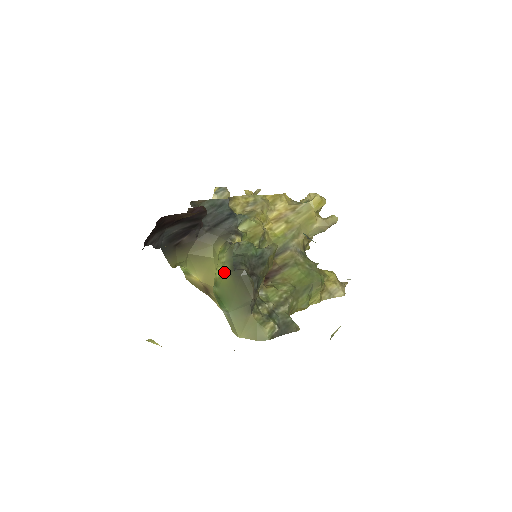
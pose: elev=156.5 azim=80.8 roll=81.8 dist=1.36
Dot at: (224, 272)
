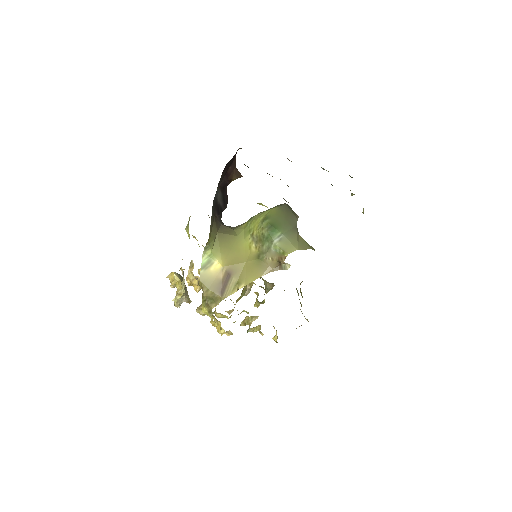
Dot at: (270, 209)
